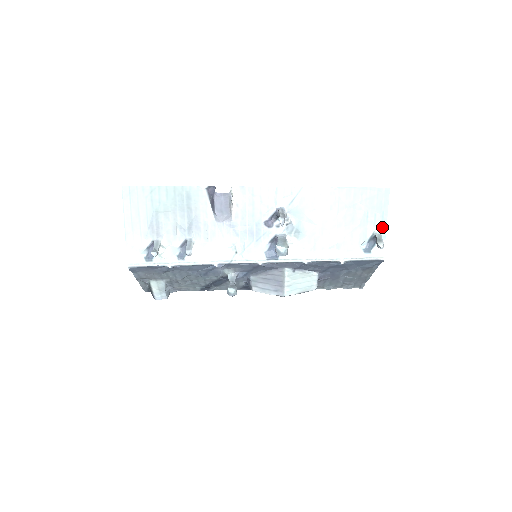
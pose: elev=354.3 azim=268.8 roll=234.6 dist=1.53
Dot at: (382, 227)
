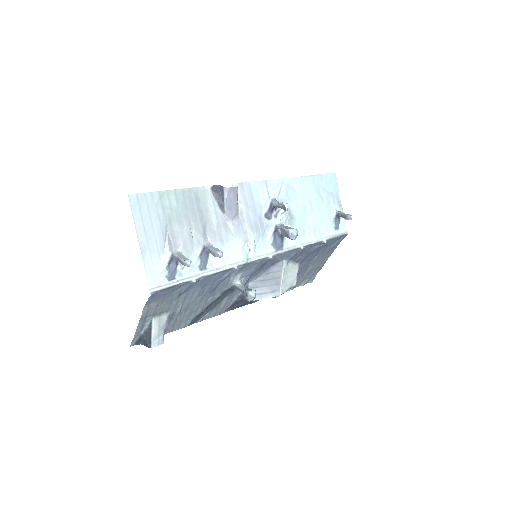
Dot at: (339, 206)
